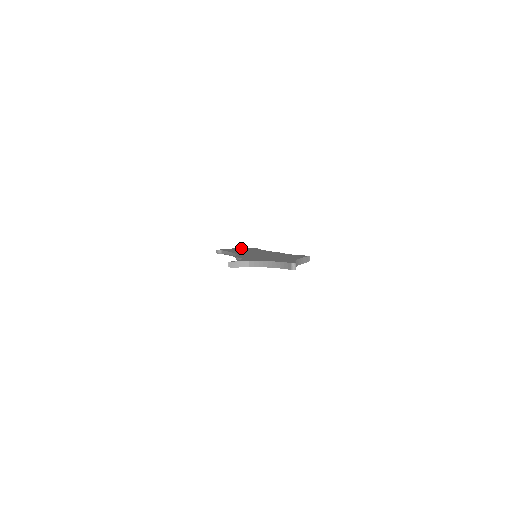
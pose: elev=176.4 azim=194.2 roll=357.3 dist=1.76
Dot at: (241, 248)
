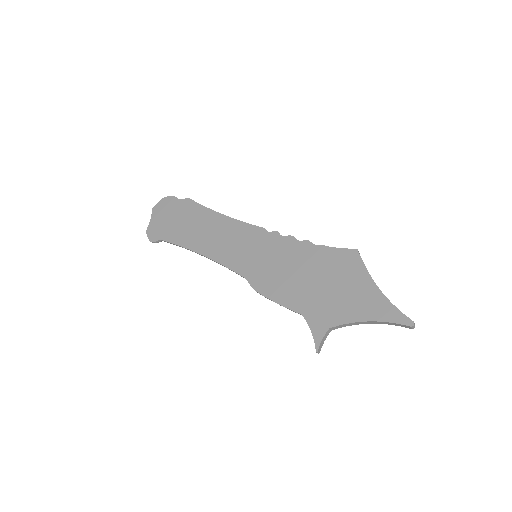
Dot at: (166, 209)
